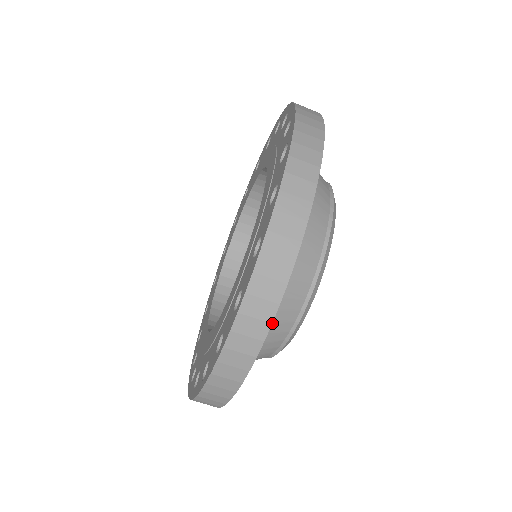
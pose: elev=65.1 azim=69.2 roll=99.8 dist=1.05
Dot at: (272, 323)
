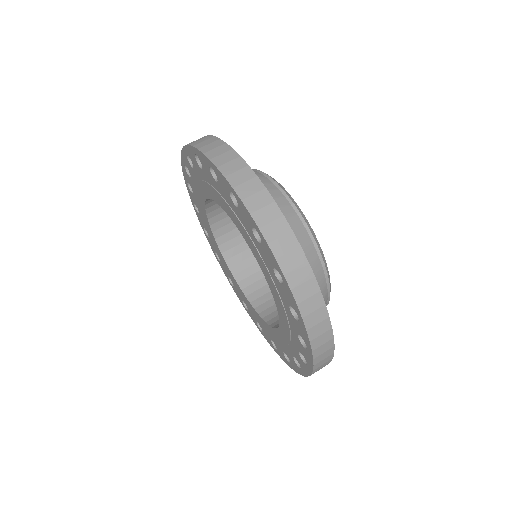
Dot at: occluded
